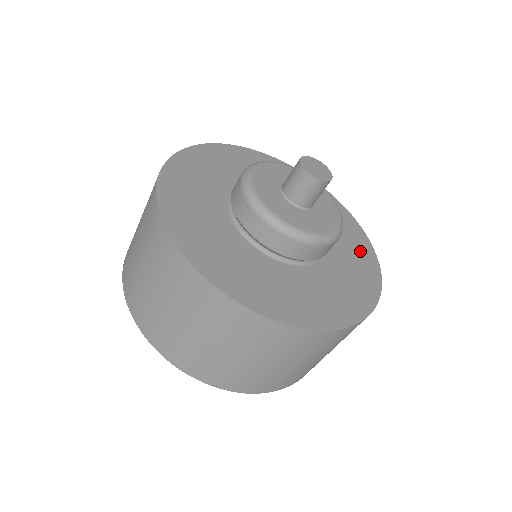
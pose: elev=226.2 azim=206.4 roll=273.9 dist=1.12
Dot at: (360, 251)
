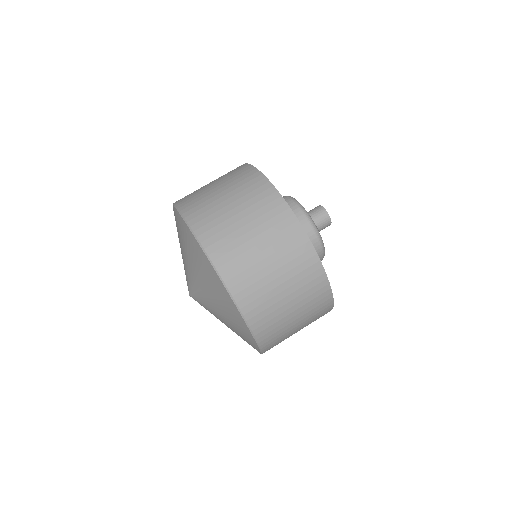
Dot at: occluded
